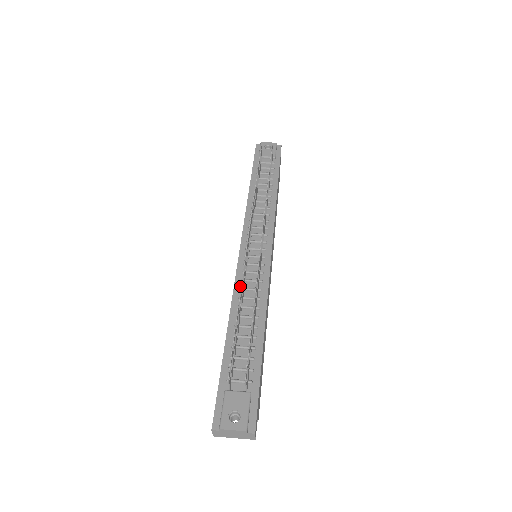
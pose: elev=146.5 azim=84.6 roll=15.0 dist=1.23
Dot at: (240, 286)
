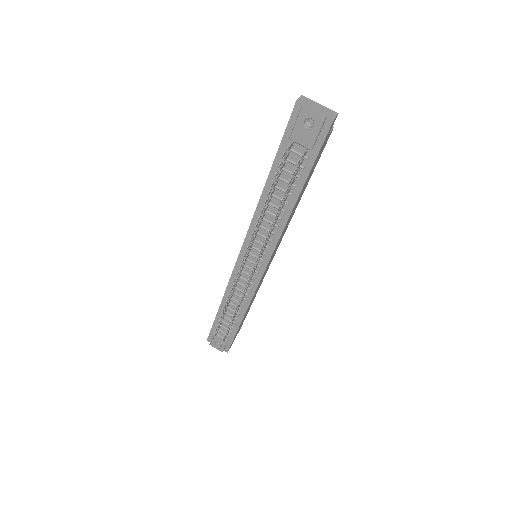
Dot at: occluded
